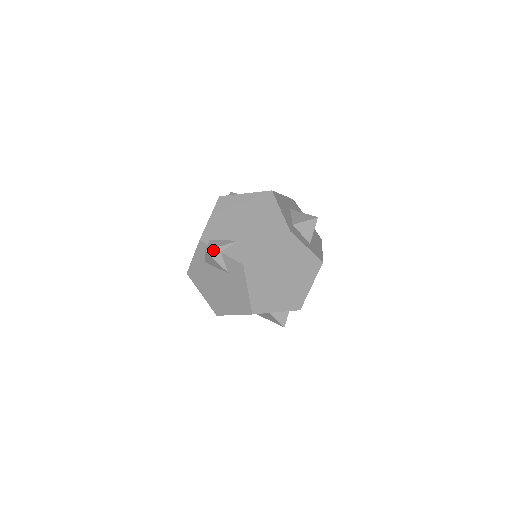
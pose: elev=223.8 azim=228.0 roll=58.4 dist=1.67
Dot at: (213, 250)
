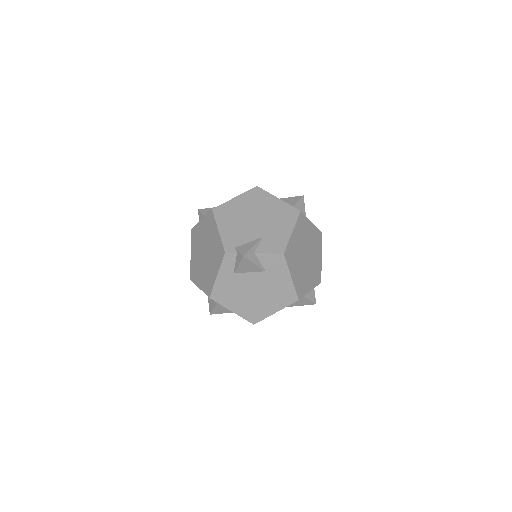
Dot at: (248, 253)
